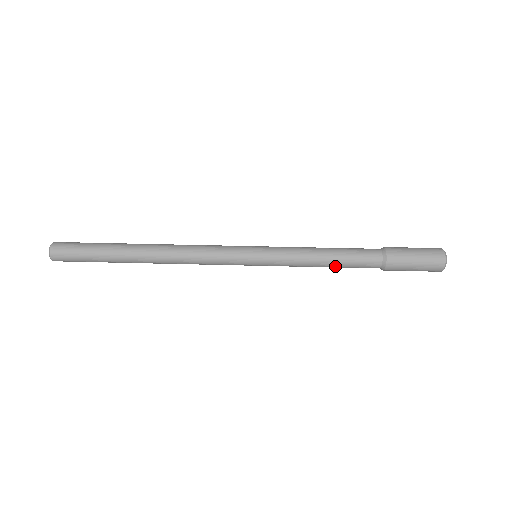
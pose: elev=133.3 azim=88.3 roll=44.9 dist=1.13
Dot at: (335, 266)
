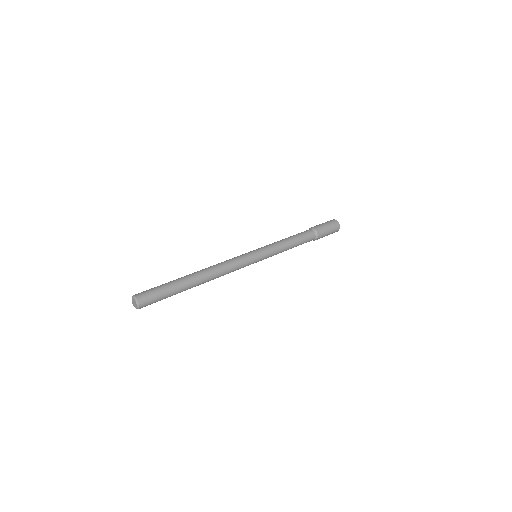
Dot at: (296, 242)
